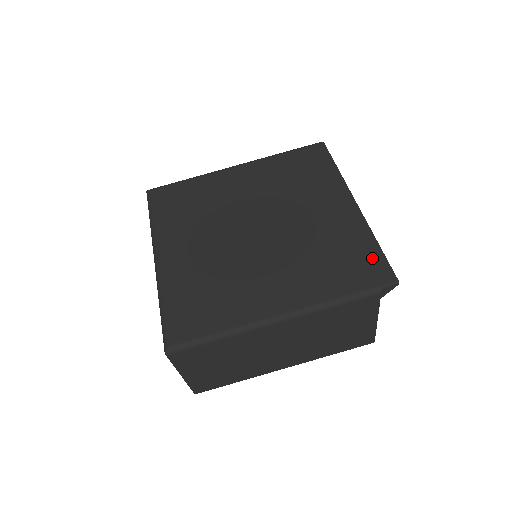
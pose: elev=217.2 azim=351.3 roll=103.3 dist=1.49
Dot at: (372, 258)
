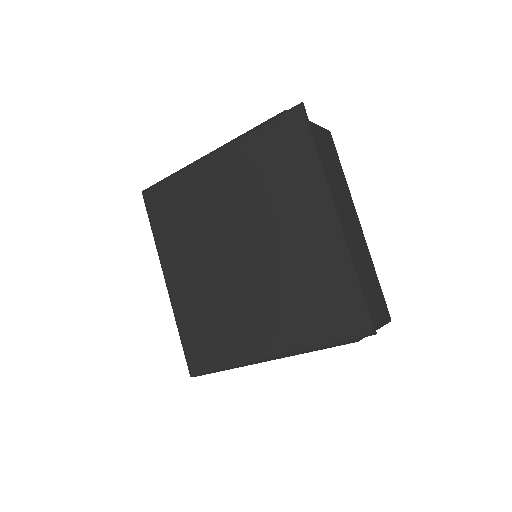
Dot at: (350, 300)
